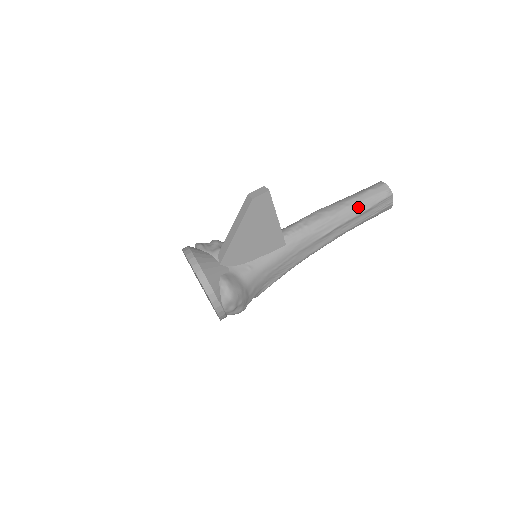
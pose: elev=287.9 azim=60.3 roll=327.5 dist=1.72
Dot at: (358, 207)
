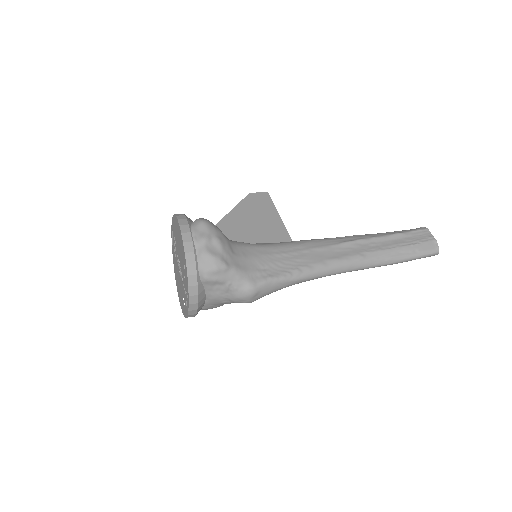
Dot at: (385, 233)
